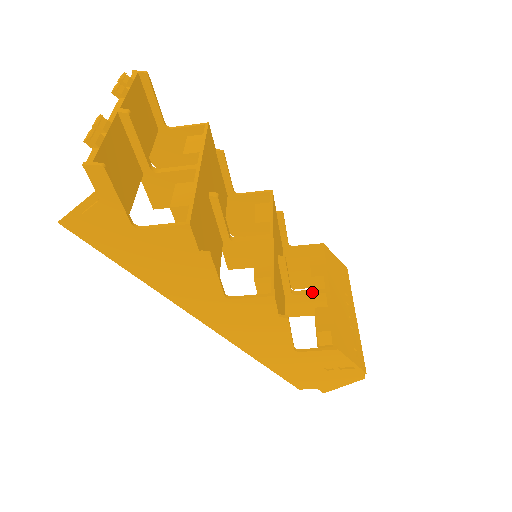
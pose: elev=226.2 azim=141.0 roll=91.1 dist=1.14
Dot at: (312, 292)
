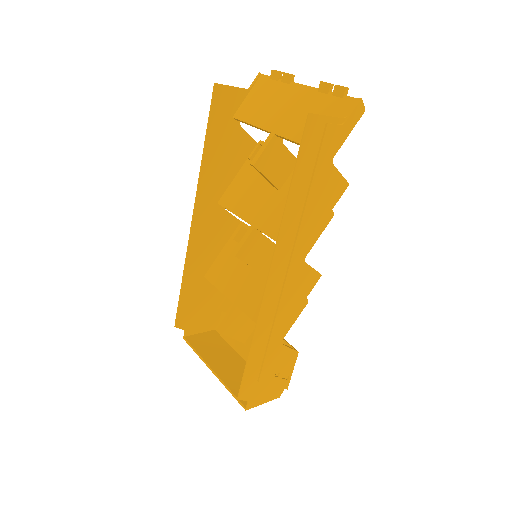
Dot at: occluded
